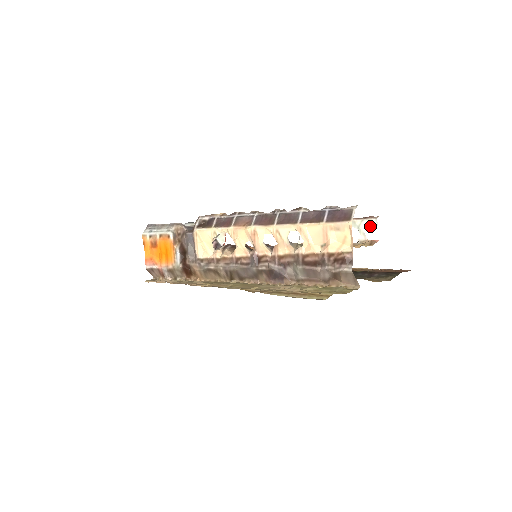
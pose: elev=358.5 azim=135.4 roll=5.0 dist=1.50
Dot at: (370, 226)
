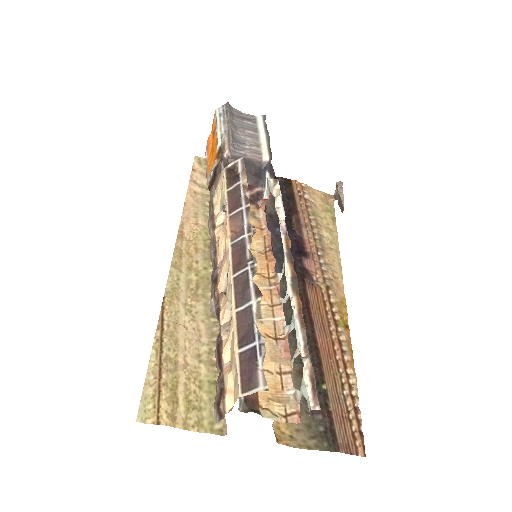
Dot at: (307, 401)
